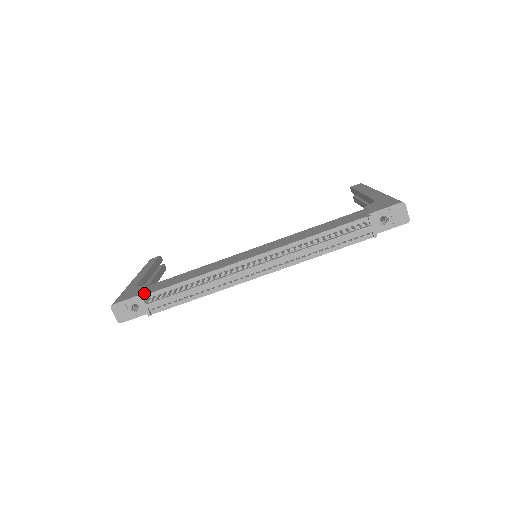
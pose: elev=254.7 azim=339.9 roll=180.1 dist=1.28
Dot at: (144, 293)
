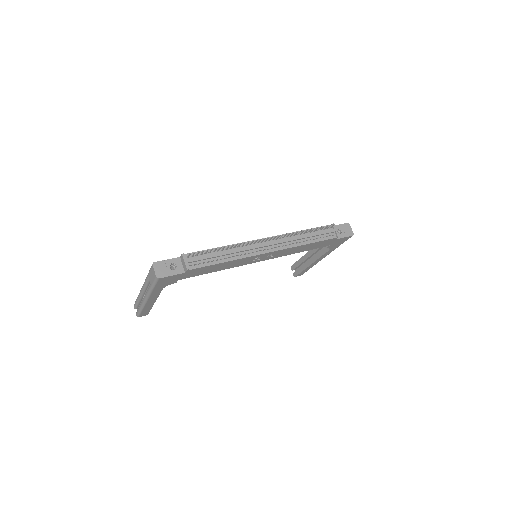
Dot at: occluded
